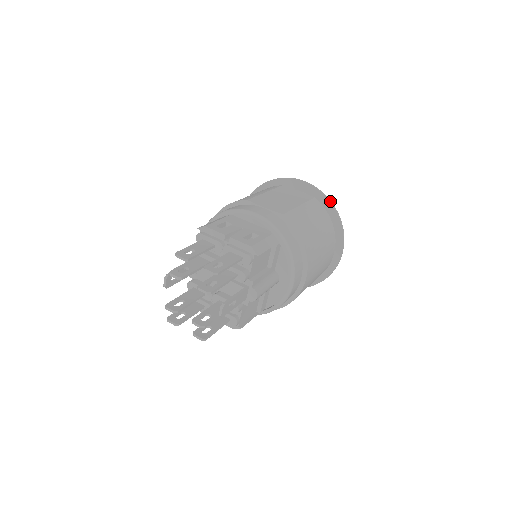
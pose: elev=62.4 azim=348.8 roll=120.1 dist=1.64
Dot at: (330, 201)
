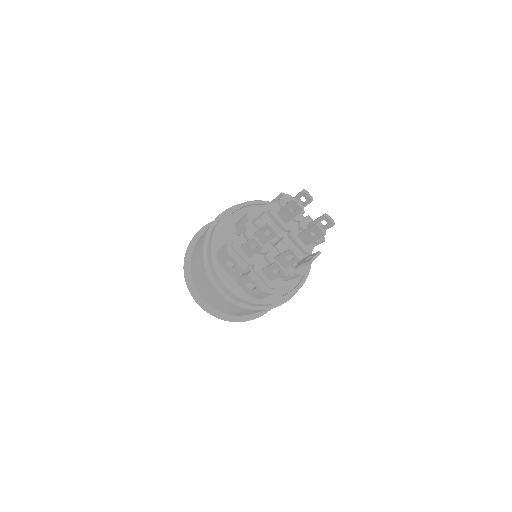
Dot at: occluded
